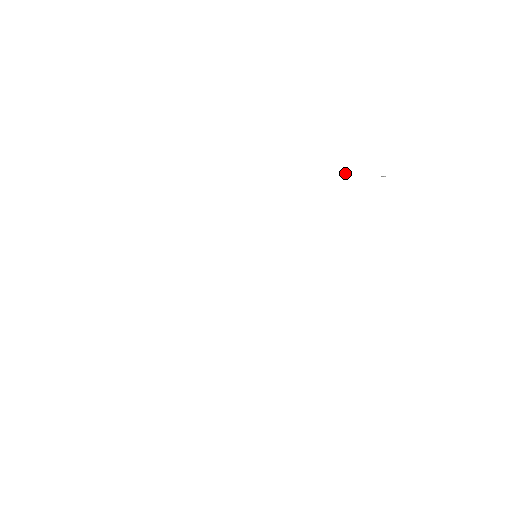
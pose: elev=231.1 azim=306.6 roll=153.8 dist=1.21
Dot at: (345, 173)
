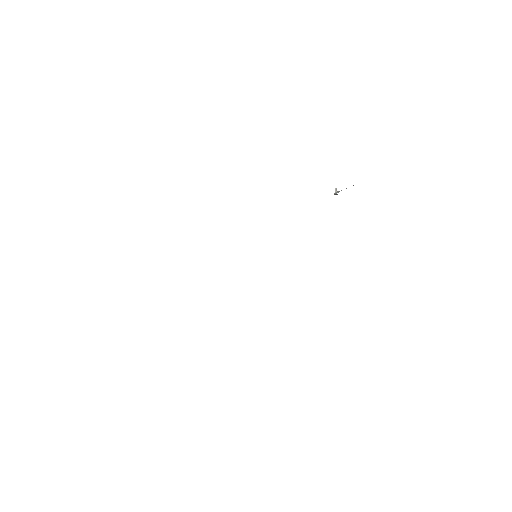
Dot at: (335, 191)
